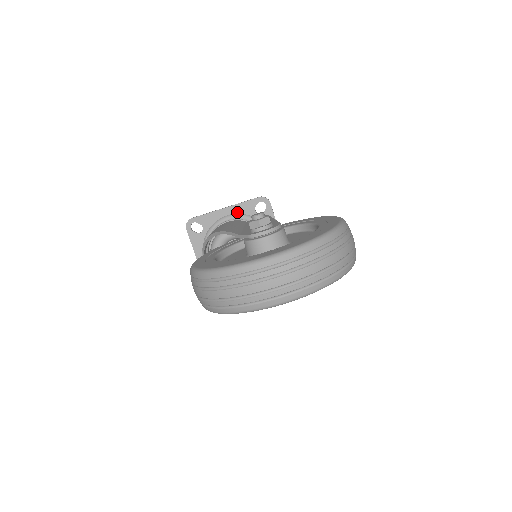
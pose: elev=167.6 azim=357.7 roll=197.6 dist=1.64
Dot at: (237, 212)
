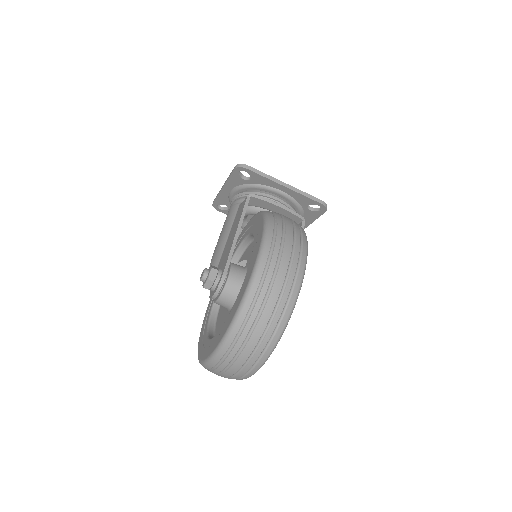
Dot at: (233, 186)
